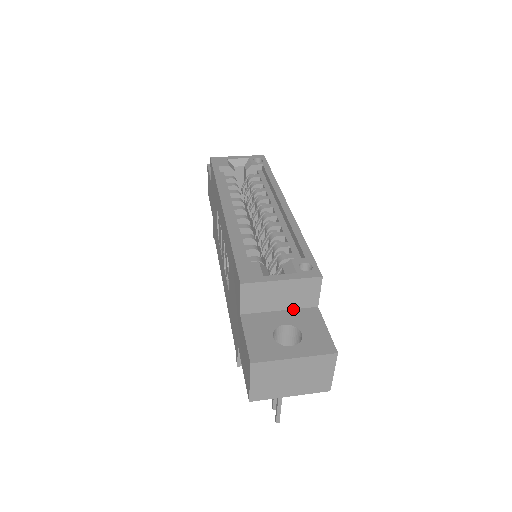
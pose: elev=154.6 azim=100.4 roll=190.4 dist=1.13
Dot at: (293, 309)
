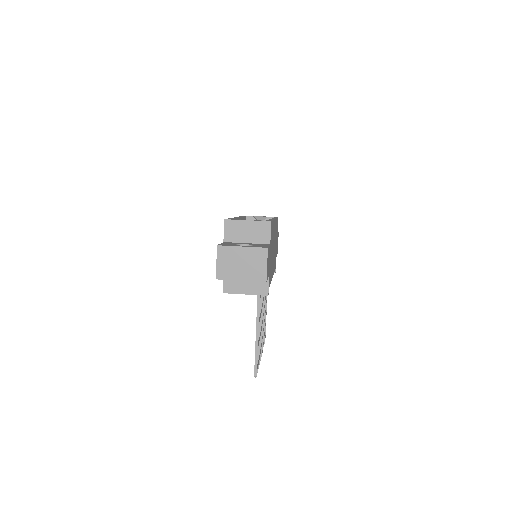
Dot at: (255, 243)
